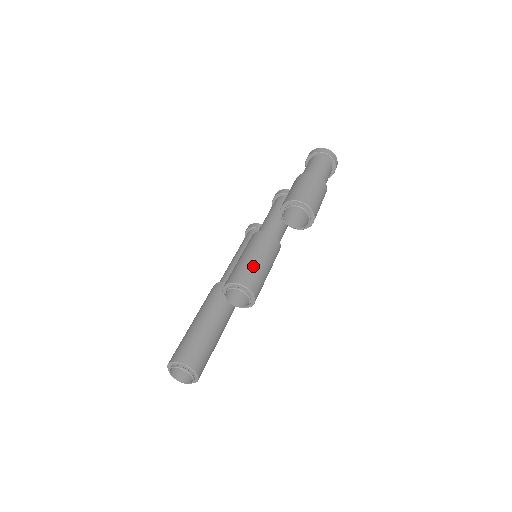
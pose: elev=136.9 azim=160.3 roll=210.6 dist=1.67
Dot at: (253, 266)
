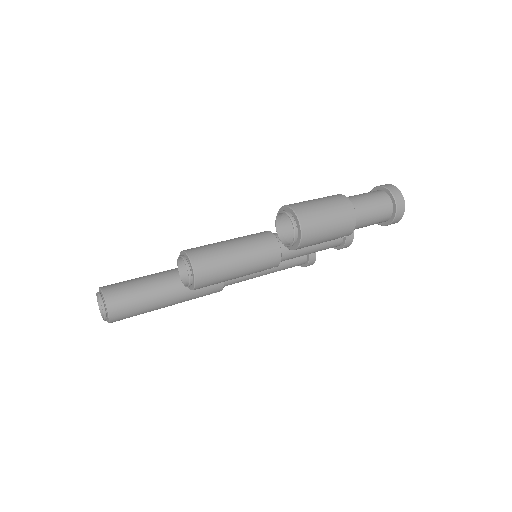
Dot at: (222, 253)
